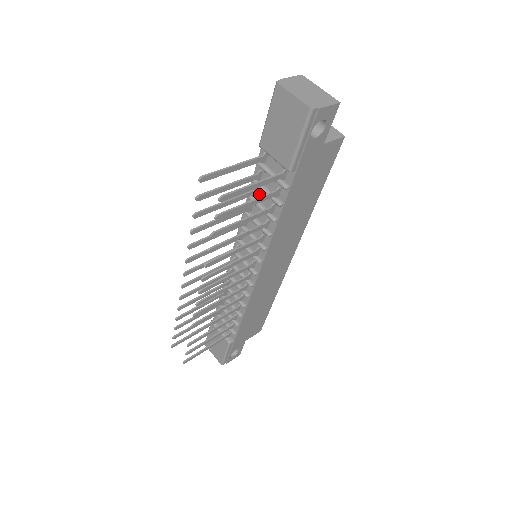
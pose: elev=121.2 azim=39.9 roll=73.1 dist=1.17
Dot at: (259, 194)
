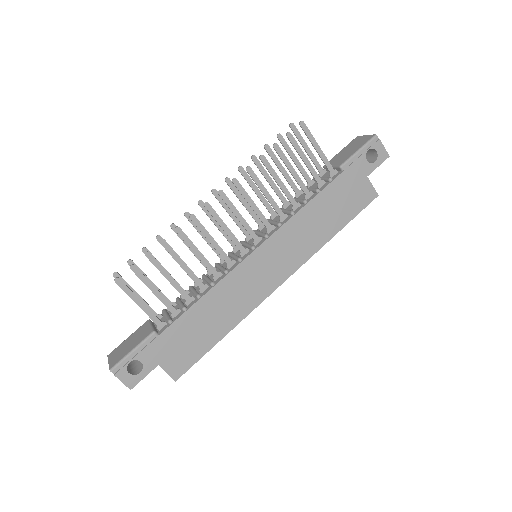
Dot at: (301, 196)
